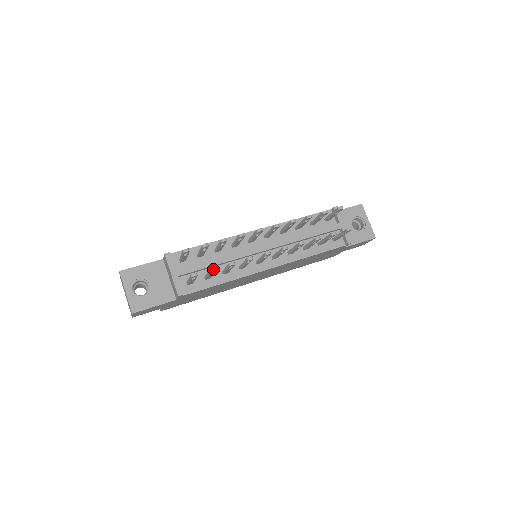
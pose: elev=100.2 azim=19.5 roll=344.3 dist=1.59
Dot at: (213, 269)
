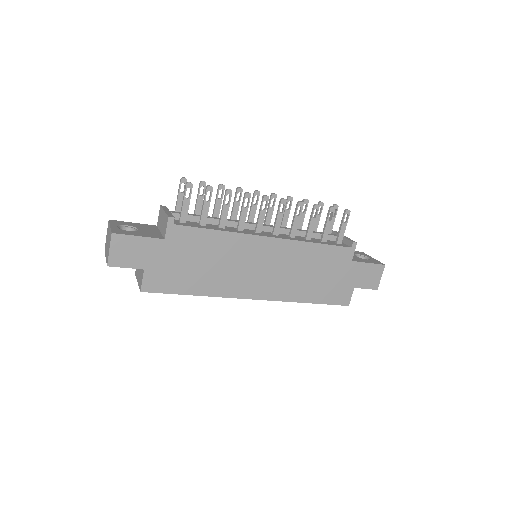
Dot at: (209, 186)
